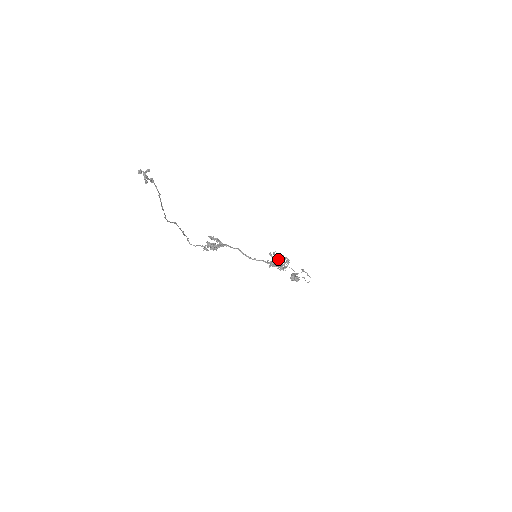
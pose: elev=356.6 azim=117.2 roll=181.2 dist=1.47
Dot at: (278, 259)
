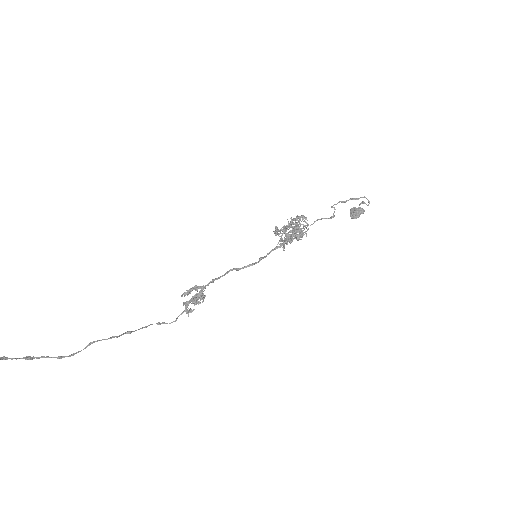
Dot at: occluded
